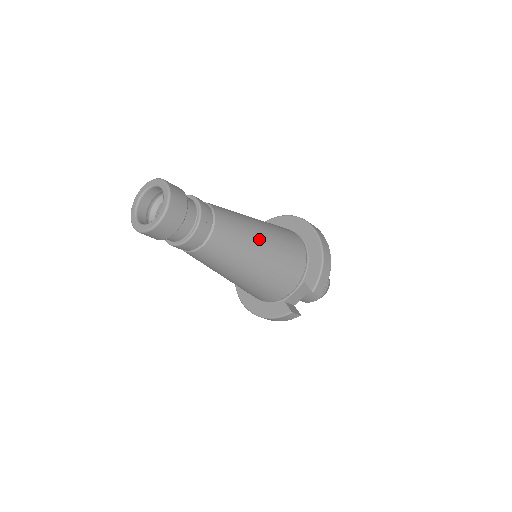
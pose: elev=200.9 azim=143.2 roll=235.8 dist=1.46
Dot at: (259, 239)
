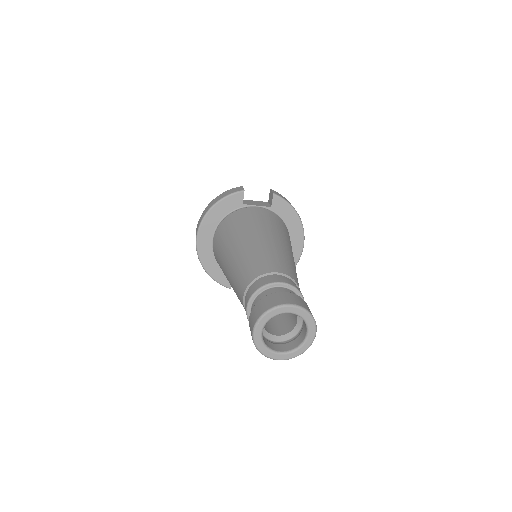
Dot at: occluded
